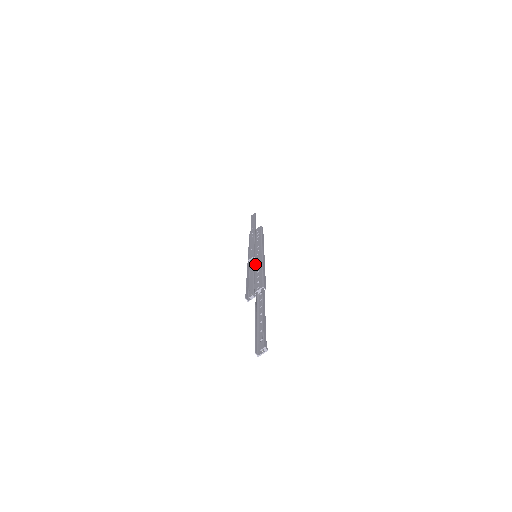
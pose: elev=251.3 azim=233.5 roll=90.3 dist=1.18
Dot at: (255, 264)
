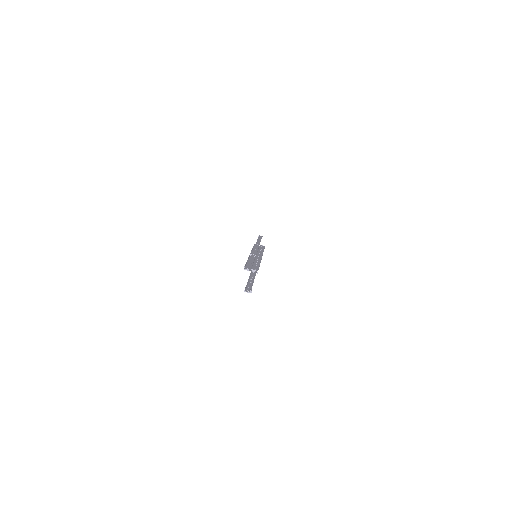
Dot at: (256, 259)
